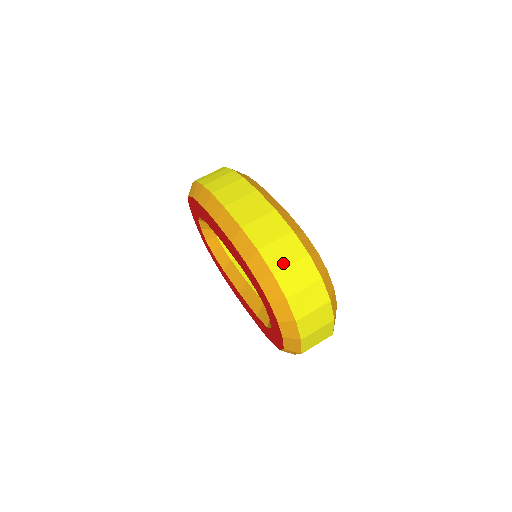
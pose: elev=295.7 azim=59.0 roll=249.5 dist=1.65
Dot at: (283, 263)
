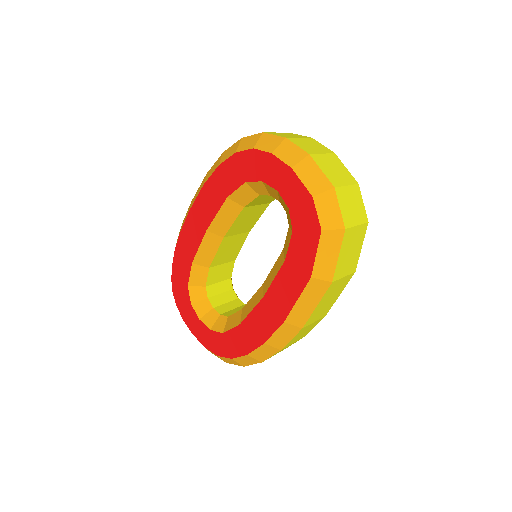
Dot at: occluded
